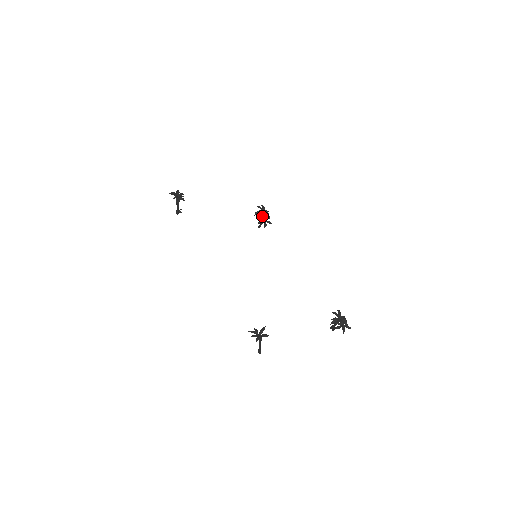
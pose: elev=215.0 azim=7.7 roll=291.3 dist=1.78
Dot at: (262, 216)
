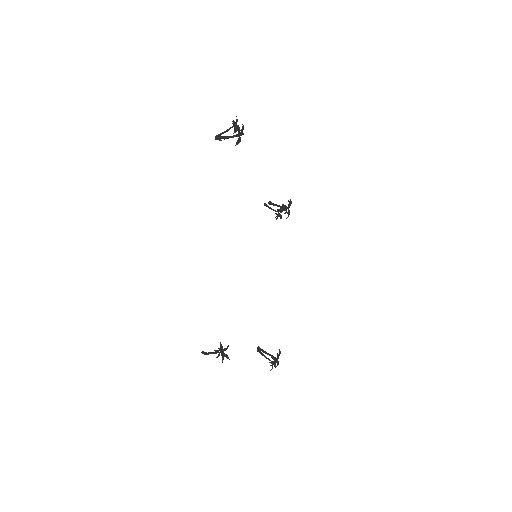
Dot at: (284, 213)
